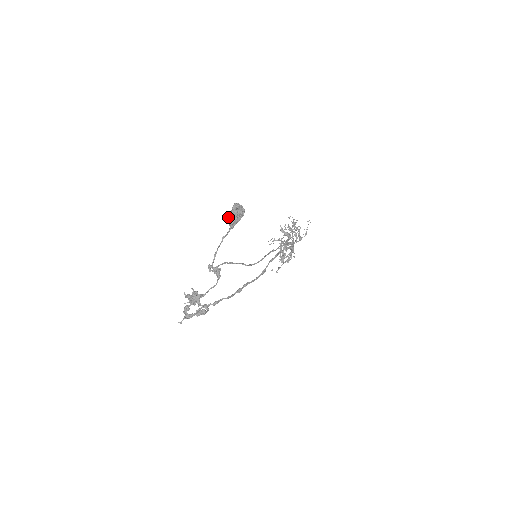
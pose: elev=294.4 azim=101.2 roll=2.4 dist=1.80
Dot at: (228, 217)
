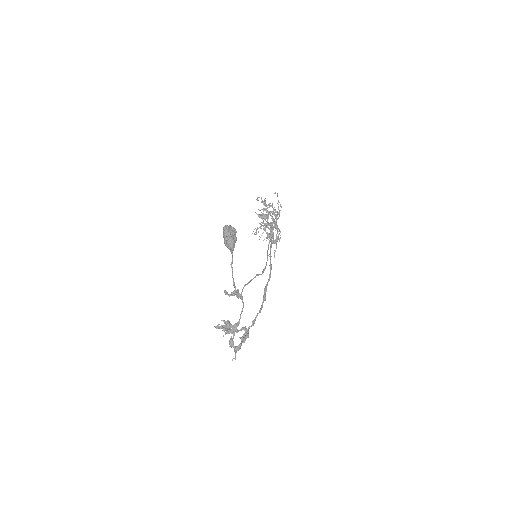
Dot at: (225, 243)
